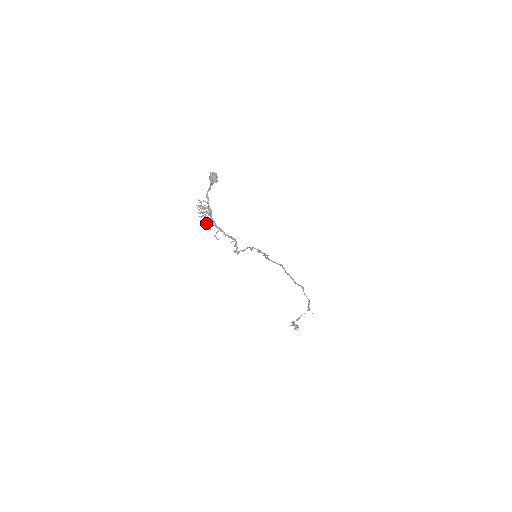
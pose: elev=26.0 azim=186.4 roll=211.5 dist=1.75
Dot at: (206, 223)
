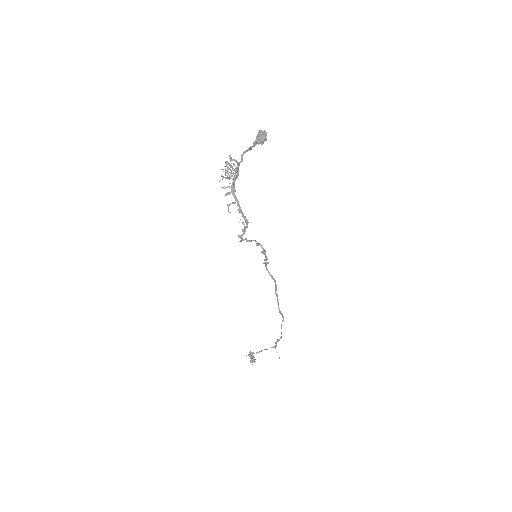
Dot at: (225, 187)
